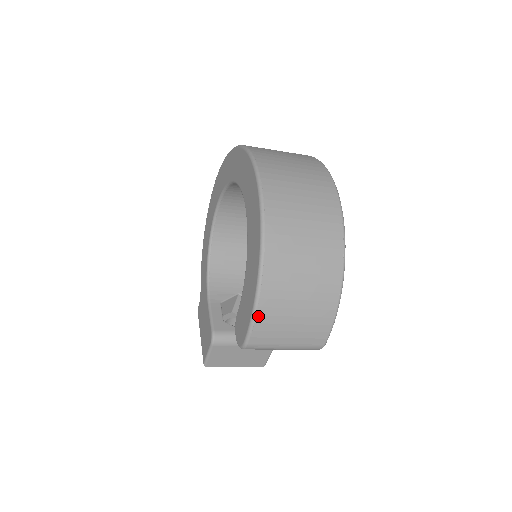
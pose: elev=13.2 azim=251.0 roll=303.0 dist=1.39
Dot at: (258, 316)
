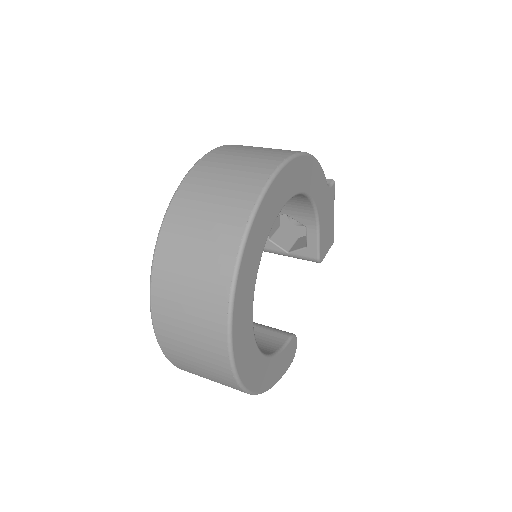
Dot at: occluded
